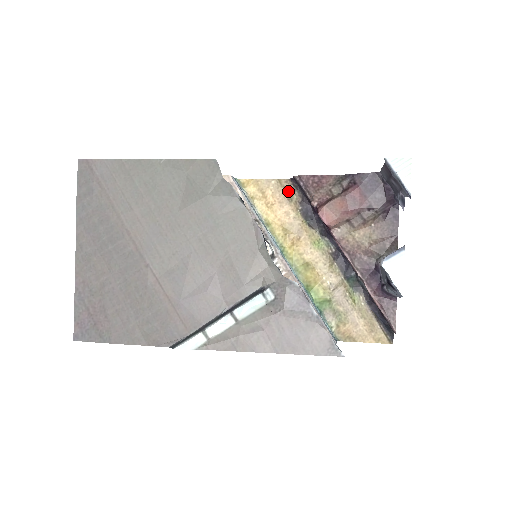
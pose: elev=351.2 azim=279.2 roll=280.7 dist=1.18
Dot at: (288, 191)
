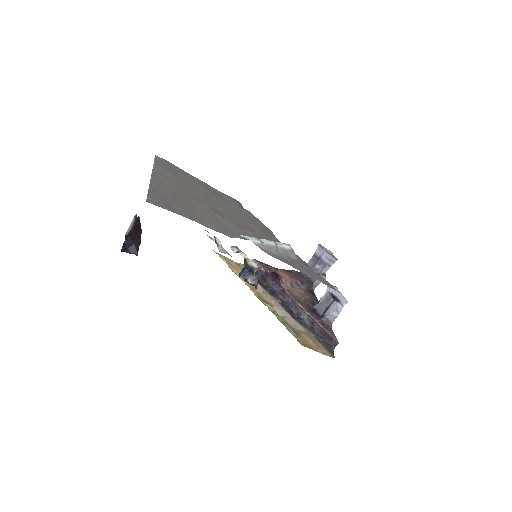
Dot at: occluded
